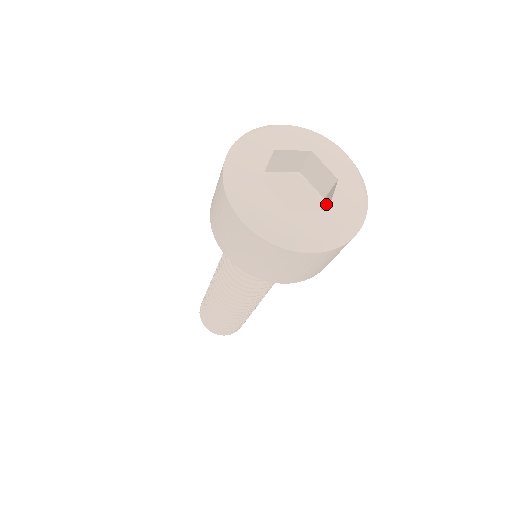
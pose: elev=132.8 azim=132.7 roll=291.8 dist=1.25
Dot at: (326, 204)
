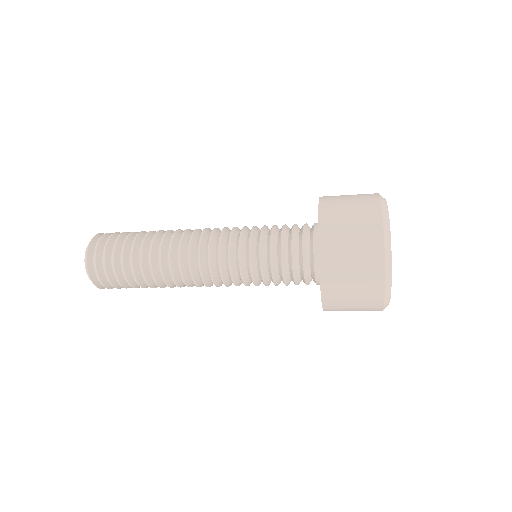
Dot at: occluded
